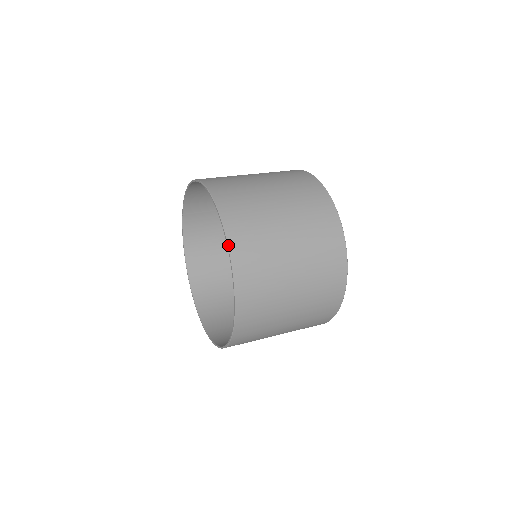
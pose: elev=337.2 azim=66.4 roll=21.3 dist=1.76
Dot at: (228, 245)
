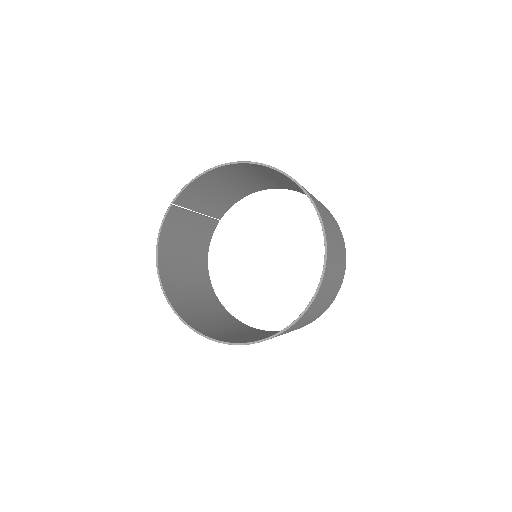
Dot at: (321, 217)
